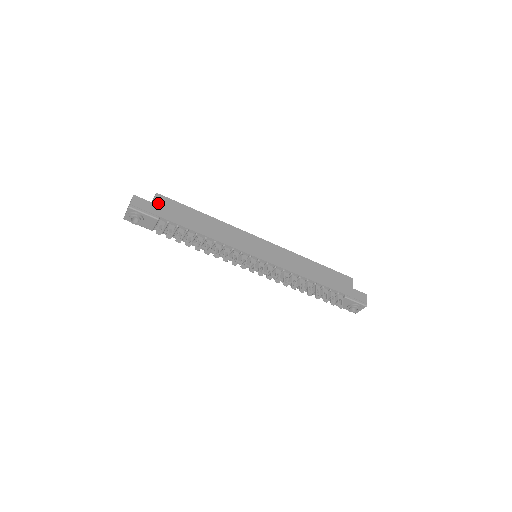
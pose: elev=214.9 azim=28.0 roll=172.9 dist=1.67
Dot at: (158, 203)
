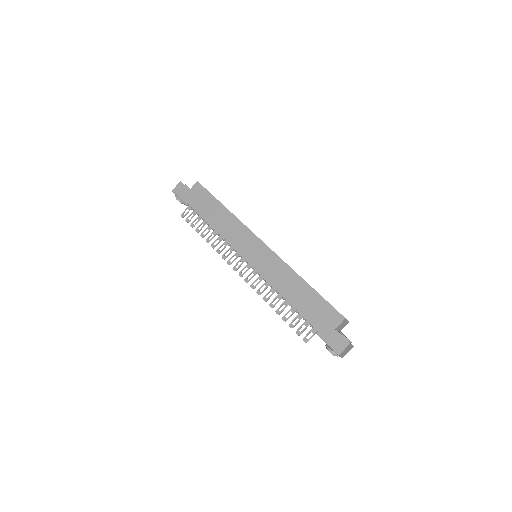
Dot at: (193, 191)
